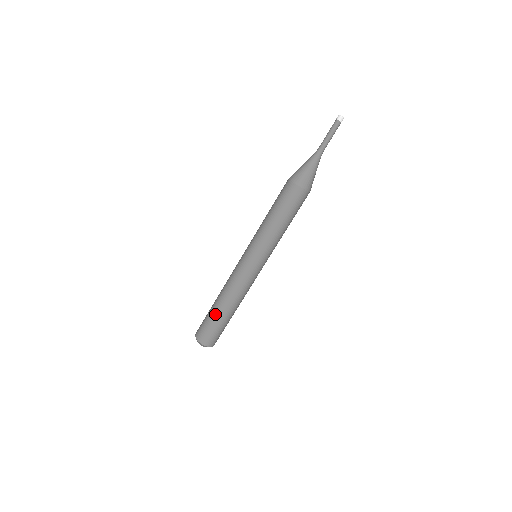
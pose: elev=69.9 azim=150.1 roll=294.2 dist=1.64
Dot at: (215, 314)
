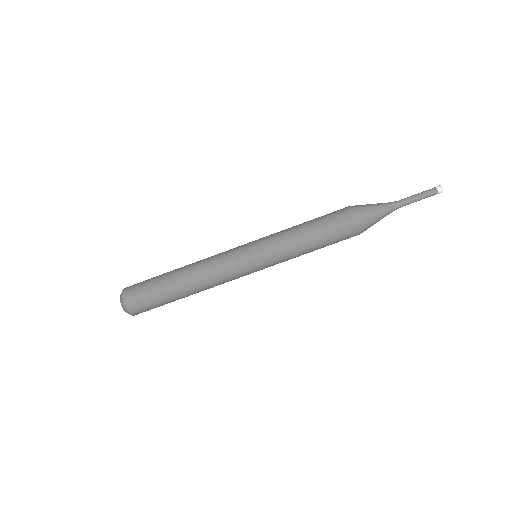
Dot at: (166, 283)
